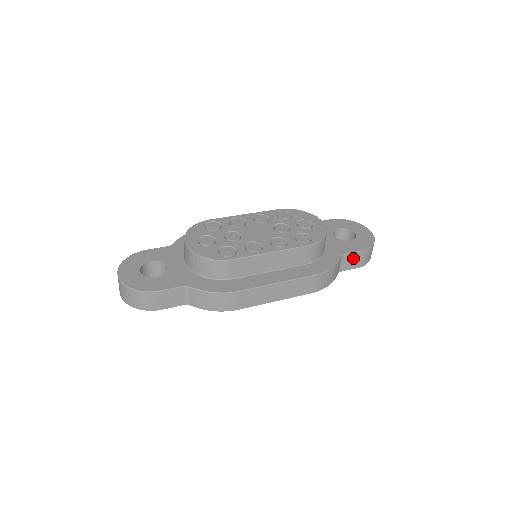
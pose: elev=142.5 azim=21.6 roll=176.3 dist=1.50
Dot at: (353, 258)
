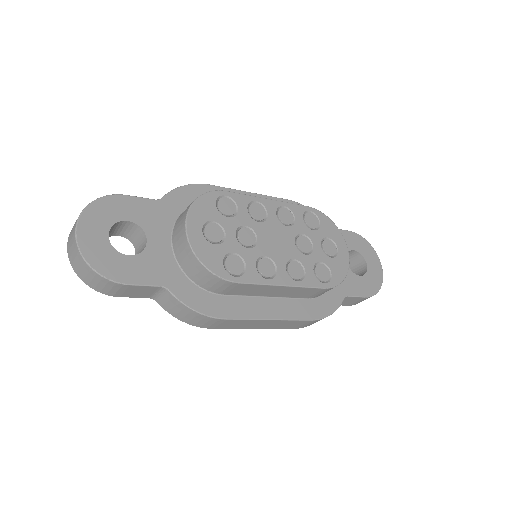
Dot at: (353, 300)
